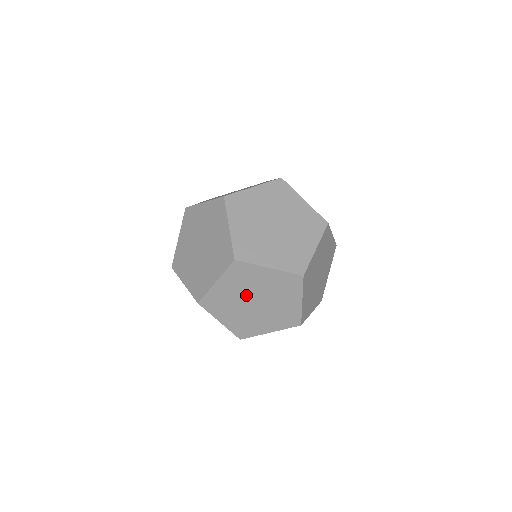
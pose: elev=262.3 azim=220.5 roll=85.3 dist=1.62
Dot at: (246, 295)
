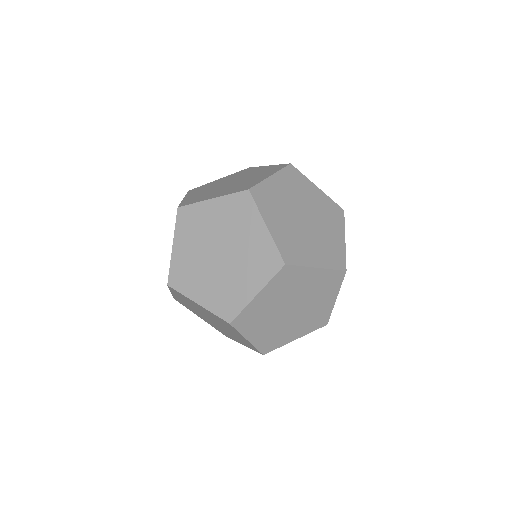
Dot at: (221, 237)
